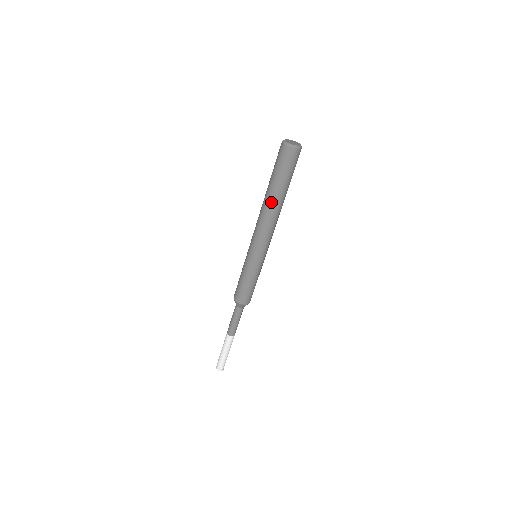
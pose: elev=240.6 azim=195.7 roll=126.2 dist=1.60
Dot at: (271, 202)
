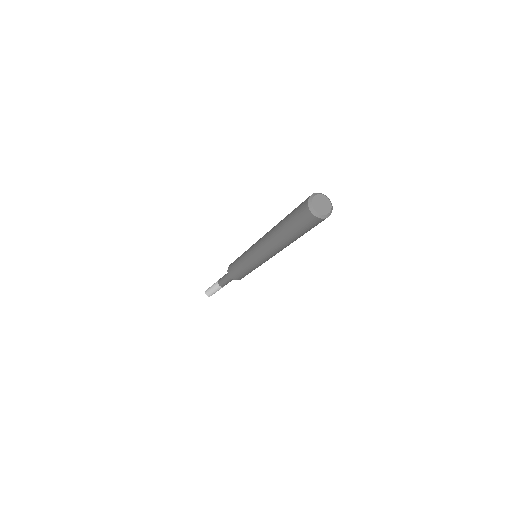
Dot at: occluded
